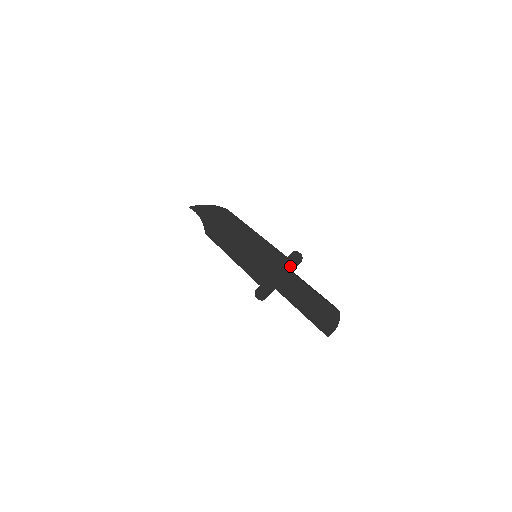
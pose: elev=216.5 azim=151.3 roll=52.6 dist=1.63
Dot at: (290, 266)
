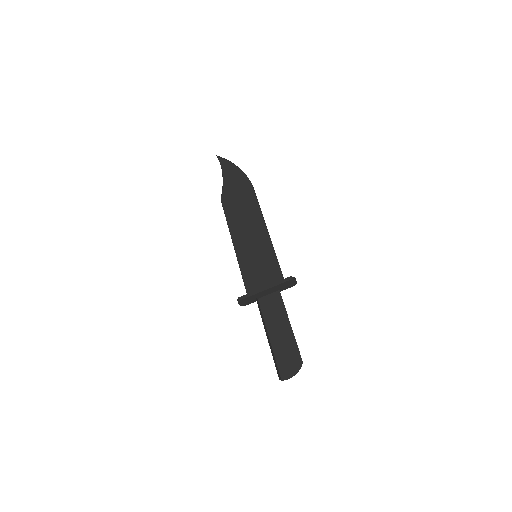
Dot at: (281, 287)
